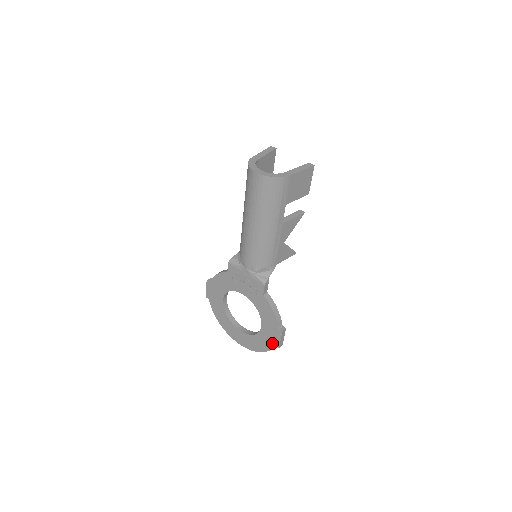
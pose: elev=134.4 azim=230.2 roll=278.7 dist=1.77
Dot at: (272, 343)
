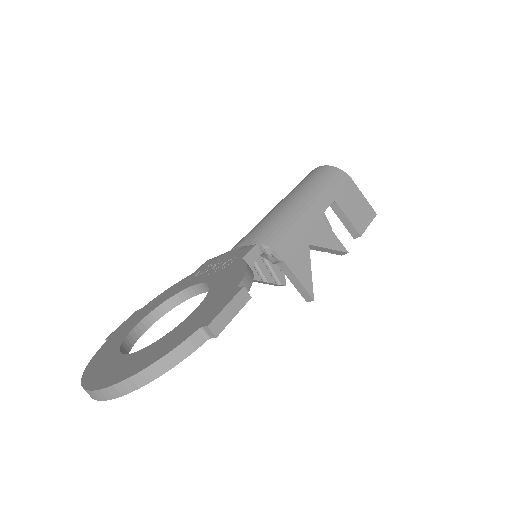
Dot at: (196, 327)
